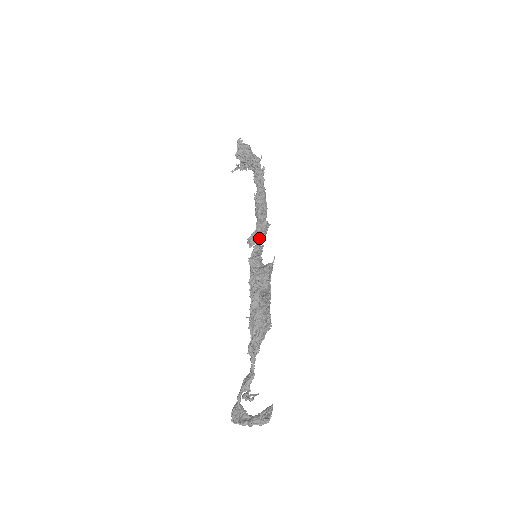
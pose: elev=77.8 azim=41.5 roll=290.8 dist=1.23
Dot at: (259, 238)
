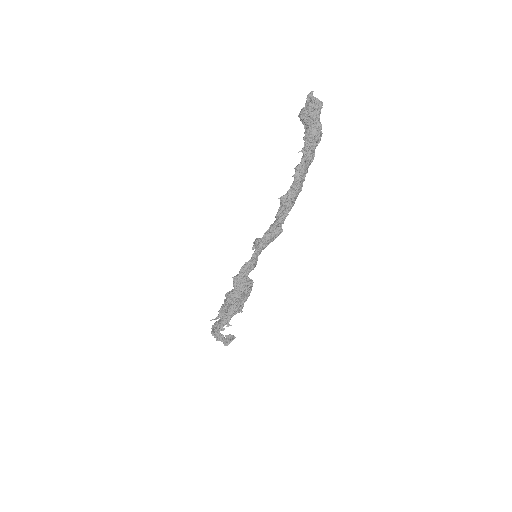
Dot at: (258, 252)
